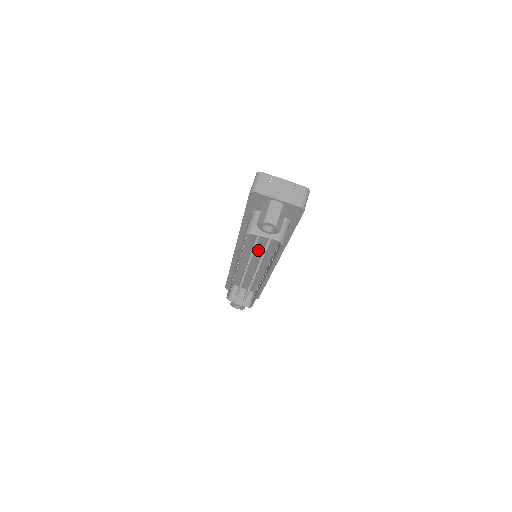
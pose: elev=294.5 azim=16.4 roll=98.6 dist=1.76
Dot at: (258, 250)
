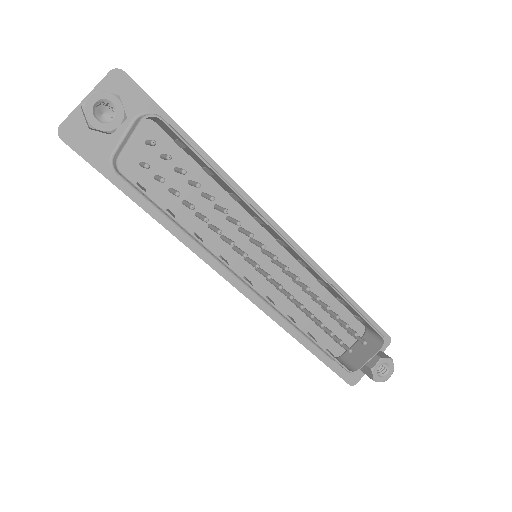
Dot at: (234, 237)
